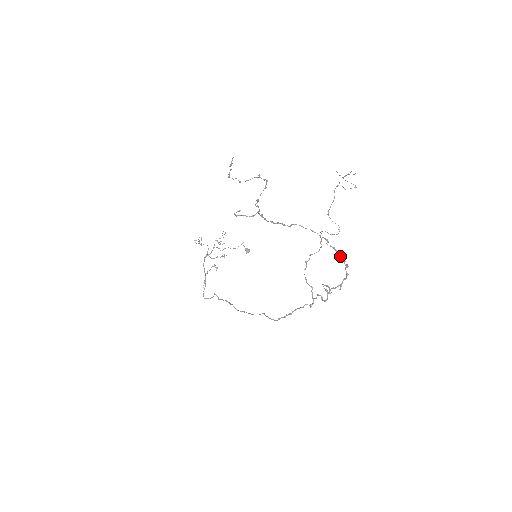
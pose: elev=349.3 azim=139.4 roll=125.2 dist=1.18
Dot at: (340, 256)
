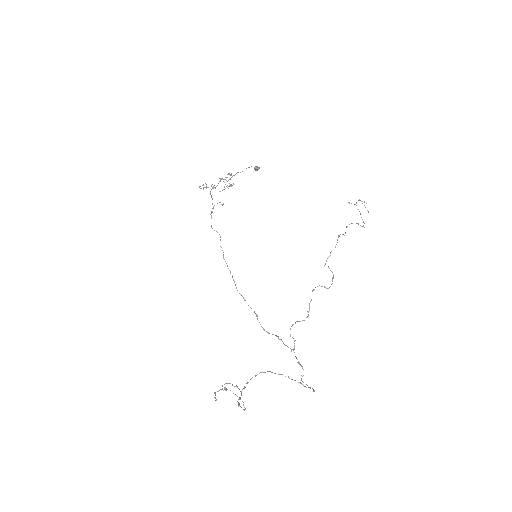
Dot at: occluded
